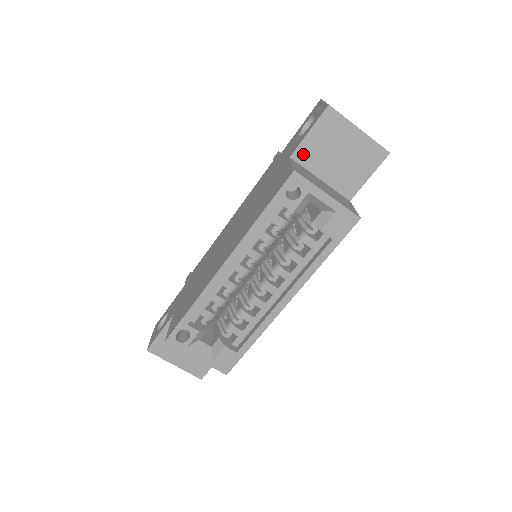
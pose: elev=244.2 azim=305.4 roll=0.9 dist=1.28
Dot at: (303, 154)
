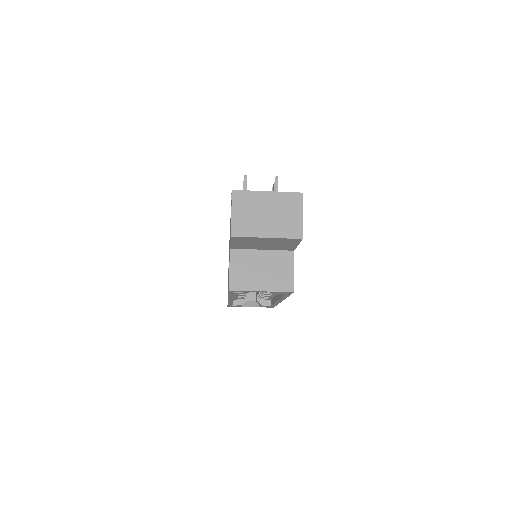
Dot at: (237, 247)
